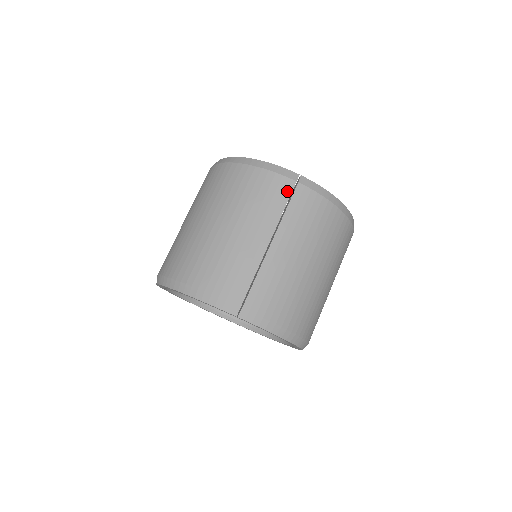
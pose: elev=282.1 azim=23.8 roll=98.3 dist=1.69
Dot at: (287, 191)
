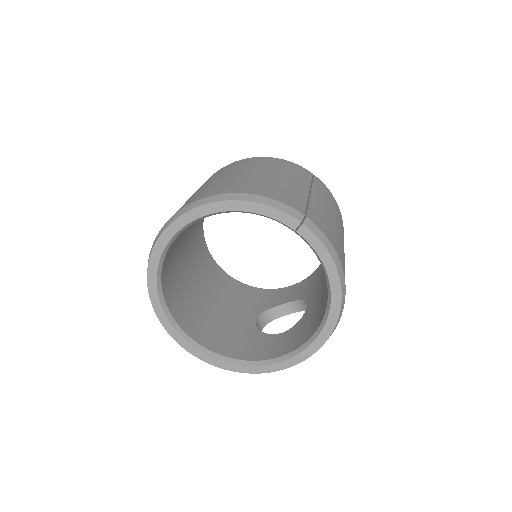
Dot at: (309, 174)
